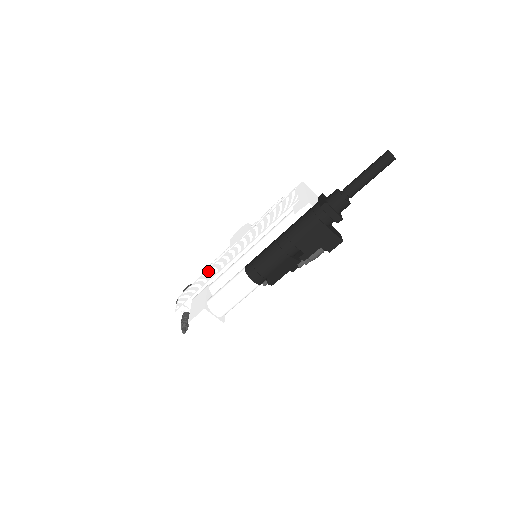
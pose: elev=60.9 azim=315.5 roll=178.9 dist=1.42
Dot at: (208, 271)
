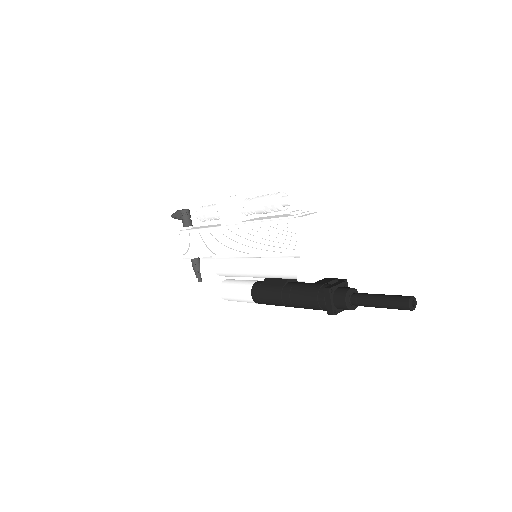
Dot at: (203, 235)
